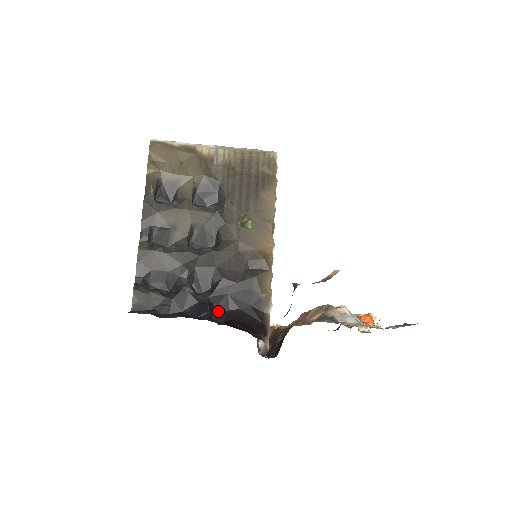
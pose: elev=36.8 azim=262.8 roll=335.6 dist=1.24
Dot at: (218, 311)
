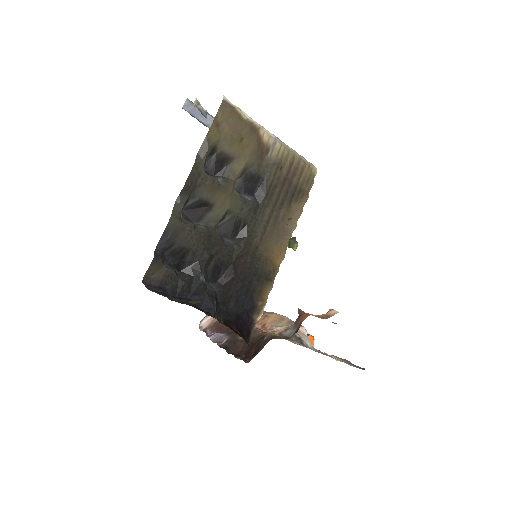
Dot at: (220, 307)
